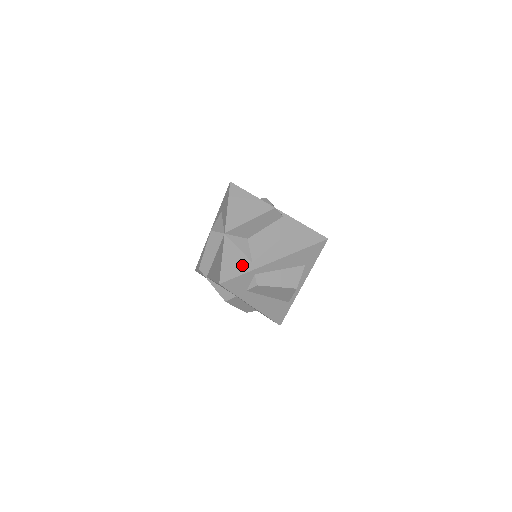
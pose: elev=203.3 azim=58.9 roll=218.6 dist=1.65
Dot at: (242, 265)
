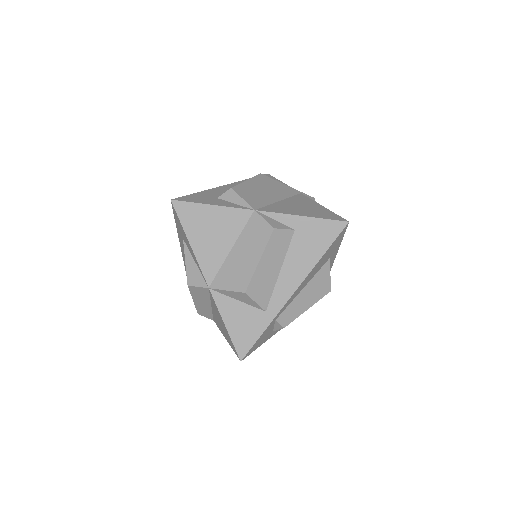
Dot at: (255, 322)
